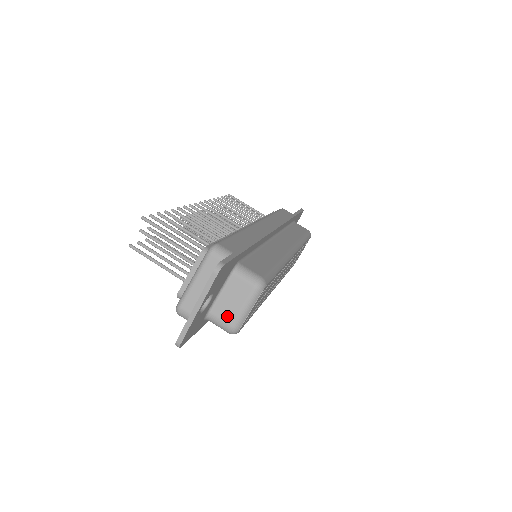
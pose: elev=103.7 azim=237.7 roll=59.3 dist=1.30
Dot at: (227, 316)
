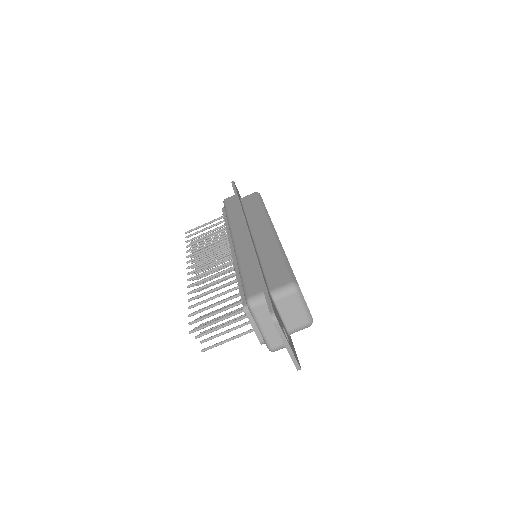
Dot at: (299, 322)
